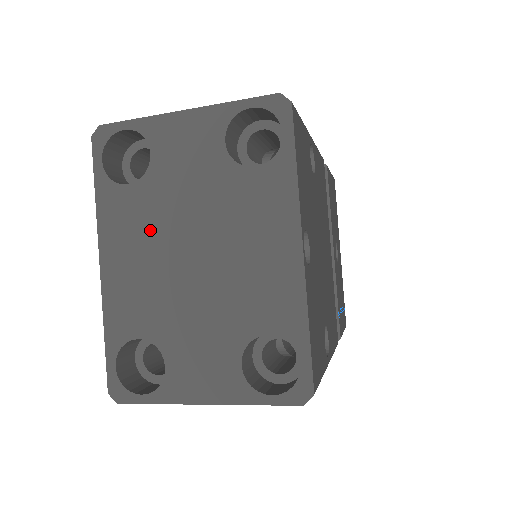
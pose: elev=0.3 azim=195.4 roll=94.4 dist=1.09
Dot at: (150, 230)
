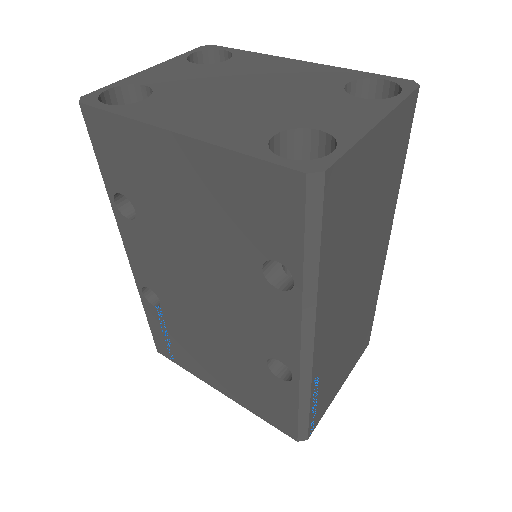
Dot at: (195, 101)
